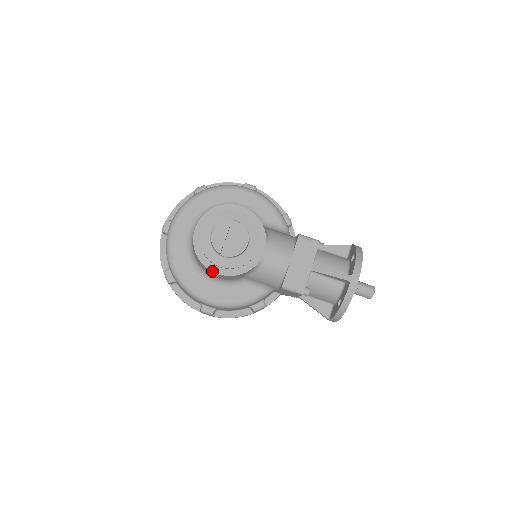
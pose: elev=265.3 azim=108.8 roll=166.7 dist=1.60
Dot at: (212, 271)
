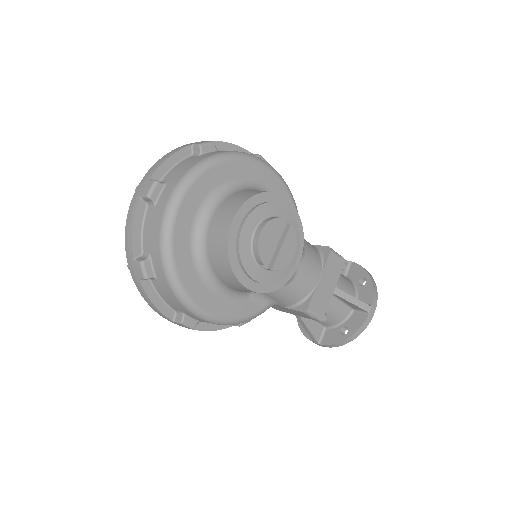
Dot at: (243, 284)
